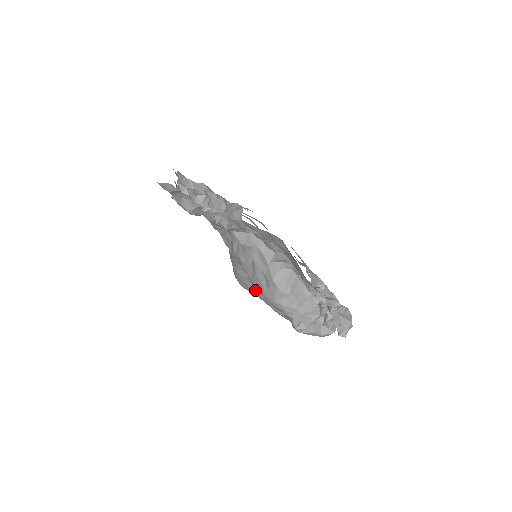
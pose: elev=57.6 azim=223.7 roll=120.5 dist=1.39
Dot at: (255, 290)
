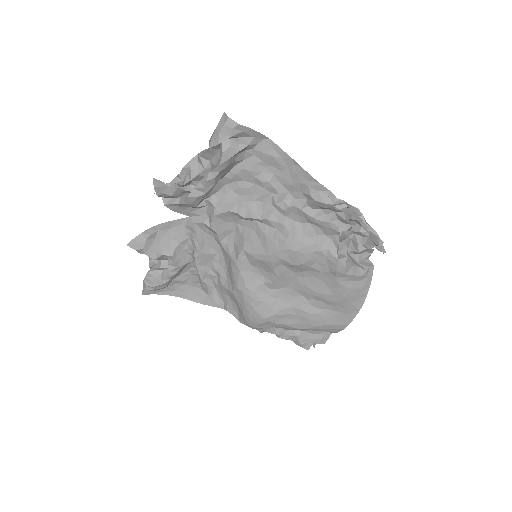
Dot at: (276, 305)
